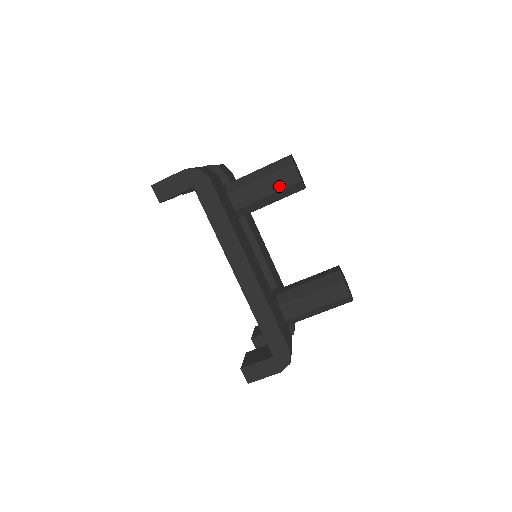
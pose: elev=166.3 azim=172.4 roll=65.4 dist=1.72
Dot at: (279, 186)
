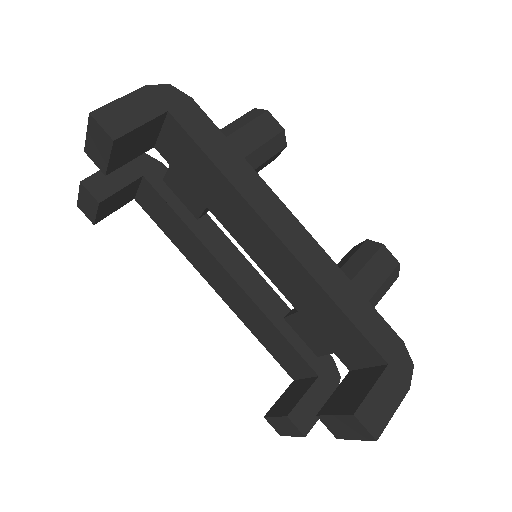
Dot at: (261, 138)
